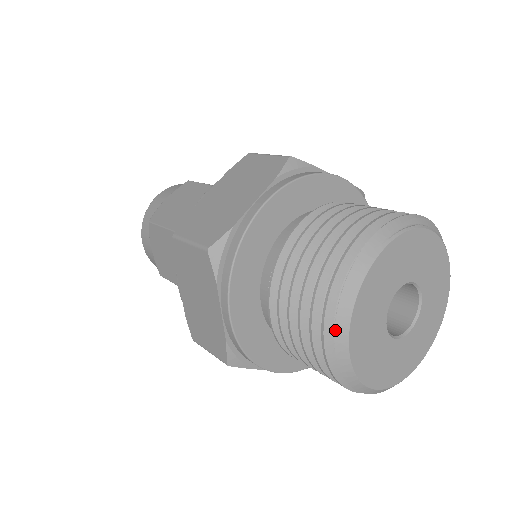
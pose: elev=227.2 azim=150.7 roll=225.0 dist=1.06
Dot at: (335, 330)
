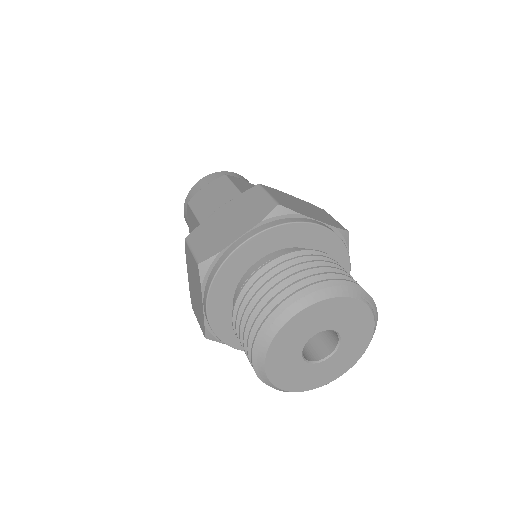
Dot at: (302, 298)
